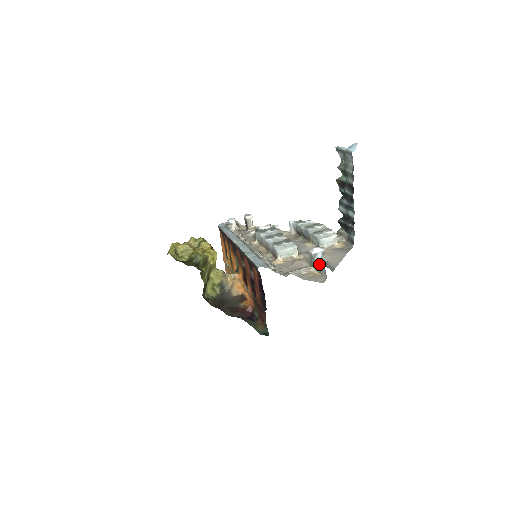
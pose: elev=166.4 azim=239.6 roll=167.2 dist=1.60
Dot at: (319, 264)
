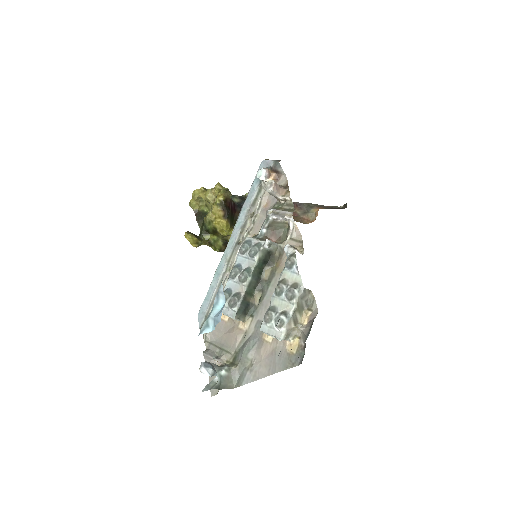
Dot at: (216, 376)
